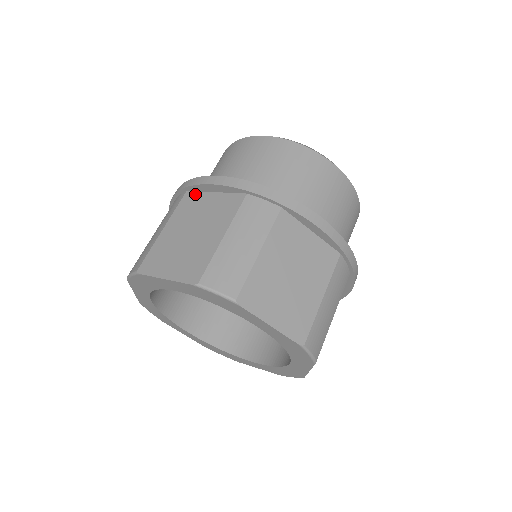
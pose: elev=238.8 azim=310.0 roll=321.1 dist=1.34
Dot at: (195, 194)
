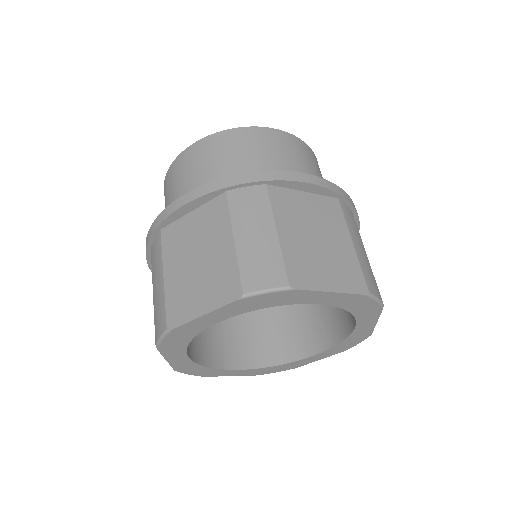
Dot at: (172, 226)
